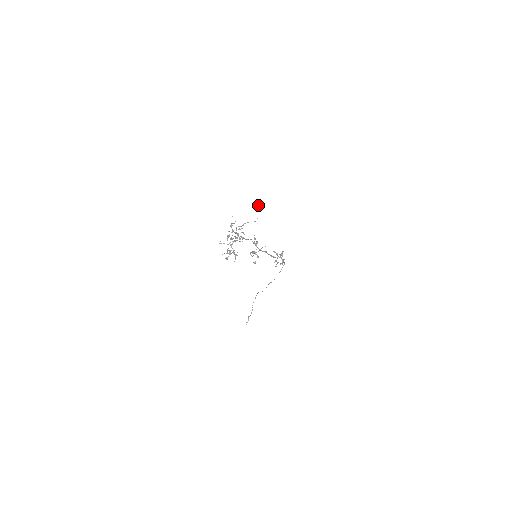
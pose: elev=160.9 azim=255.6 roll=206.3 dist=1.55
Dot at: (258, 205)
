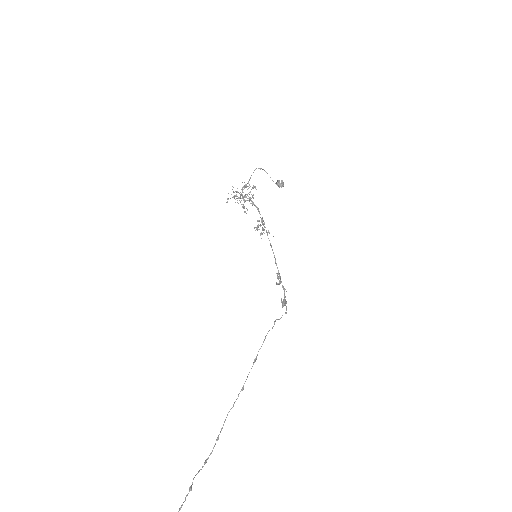
Dot at: (279, 181)
